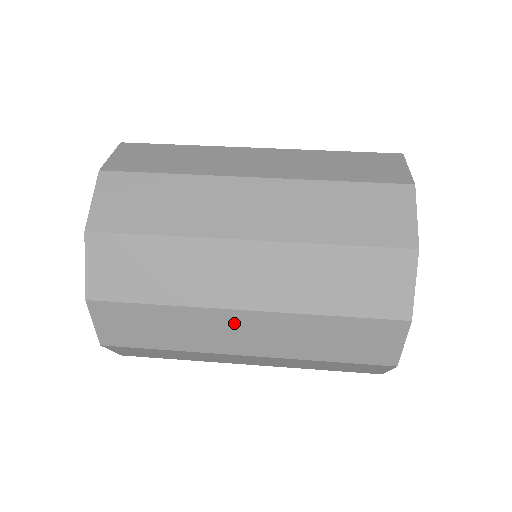
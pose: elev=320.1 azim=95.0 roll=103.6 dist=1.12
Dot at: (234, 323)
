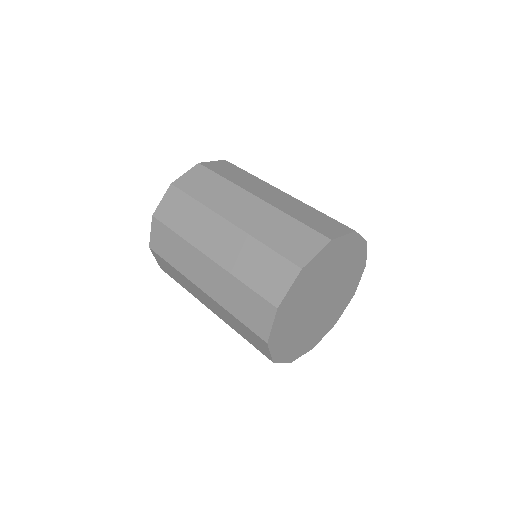
Dot at: (202, 263)
